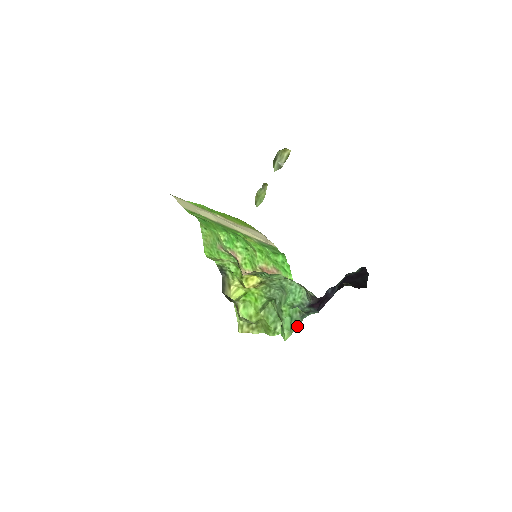
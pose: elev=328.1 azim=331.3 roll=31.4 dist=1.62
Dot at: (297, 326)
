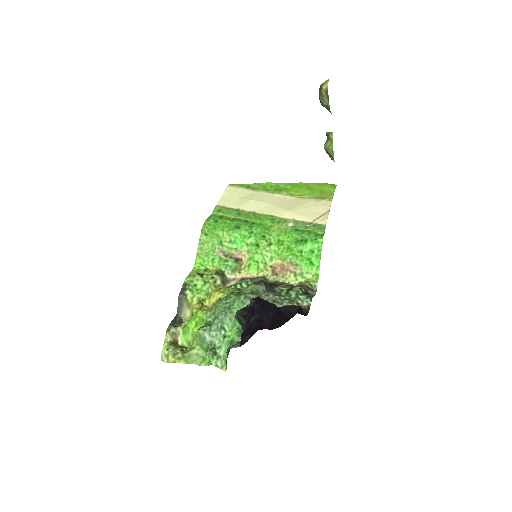
Dot at: occluded
